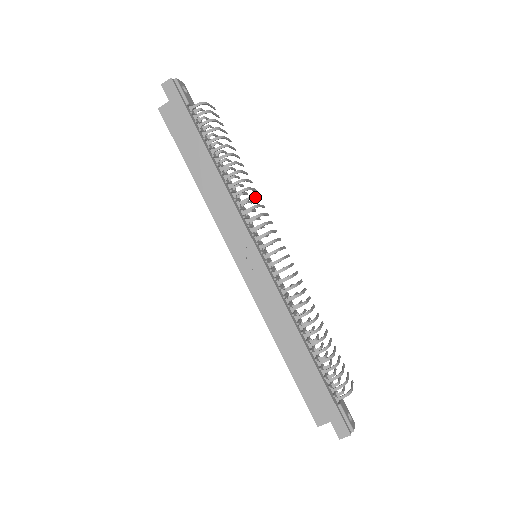
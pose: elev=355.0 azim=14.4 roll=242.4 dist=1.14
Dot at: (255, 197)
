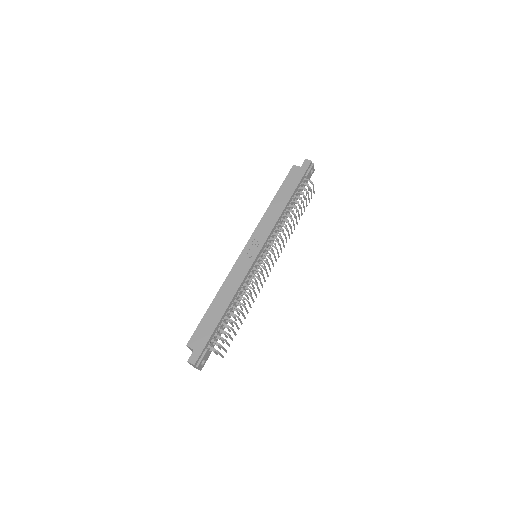
Dot at: occluded
